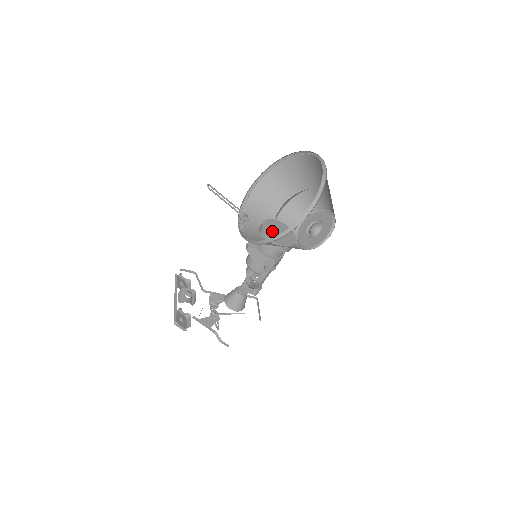
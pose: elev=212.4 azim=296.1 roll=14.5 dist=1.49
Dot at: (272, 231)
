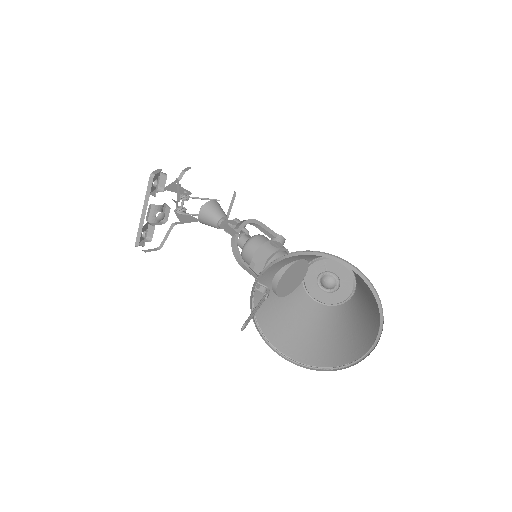
Dot at: (286, 282)
